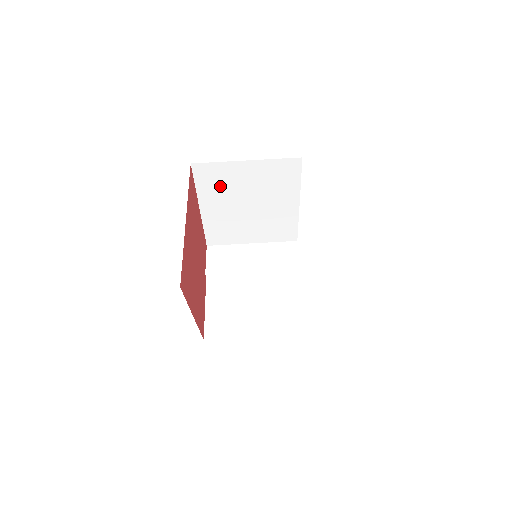
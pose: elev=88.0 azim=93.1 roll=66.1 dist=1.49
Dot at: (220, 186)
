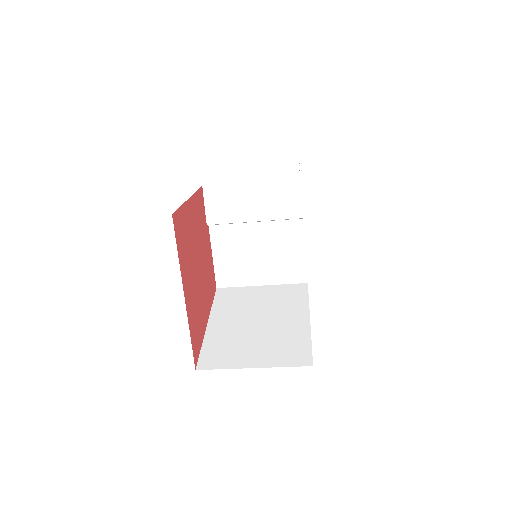
Dot at: occluded
